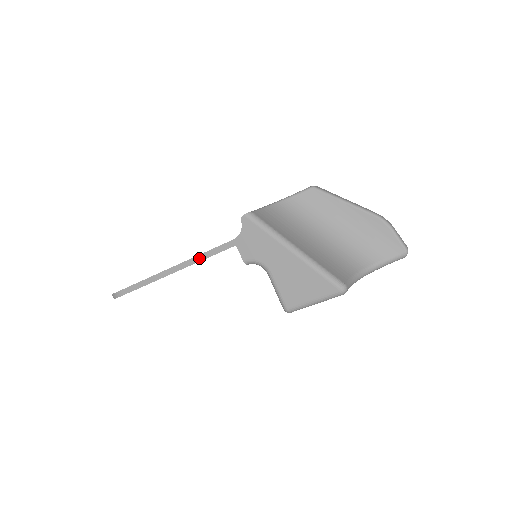
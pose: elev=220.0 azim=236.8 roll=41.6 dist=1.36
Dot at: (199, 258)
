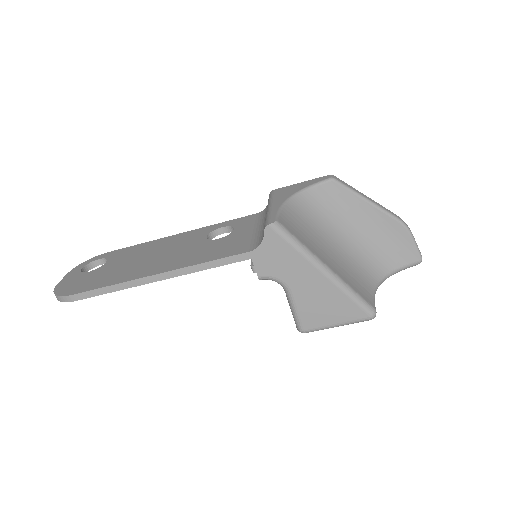
Dot at: (197, 268)
